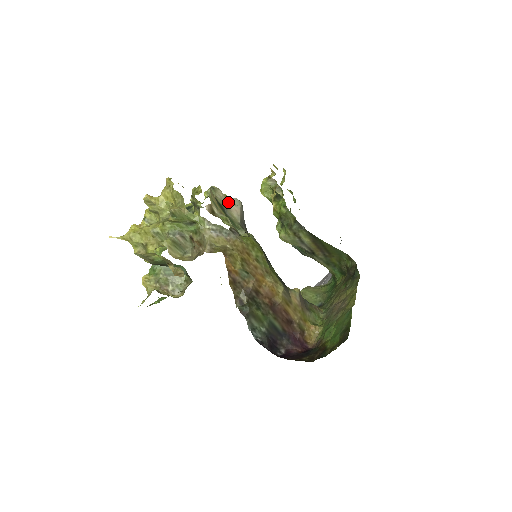
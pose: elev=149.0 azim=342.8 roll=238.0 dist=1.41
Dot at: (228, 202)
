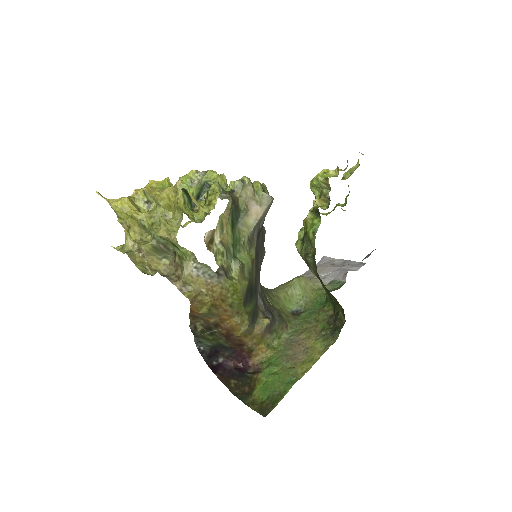
Dot at: (253, 202)
